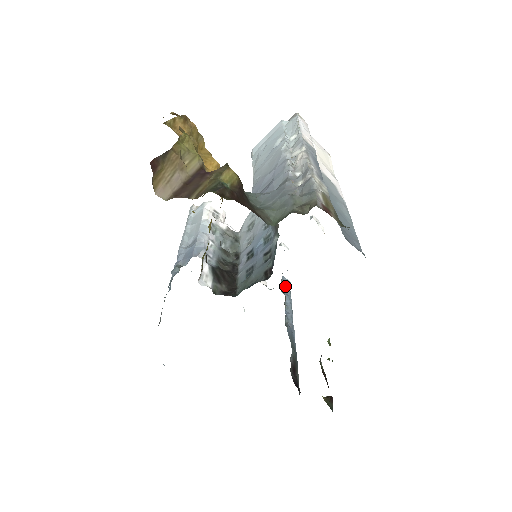
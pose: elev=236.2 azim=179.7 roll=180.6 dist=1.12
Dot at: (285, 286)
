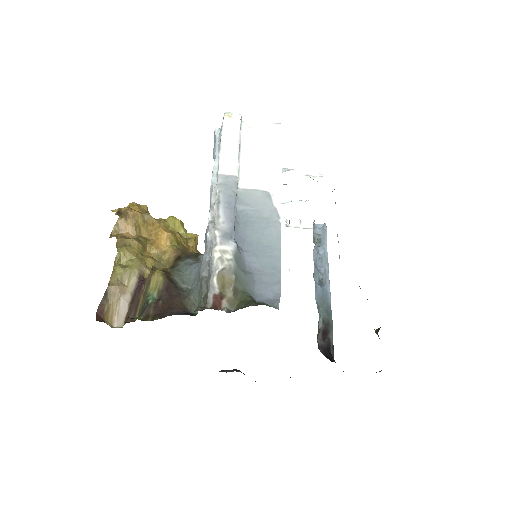
Dot at: (319, 234)
